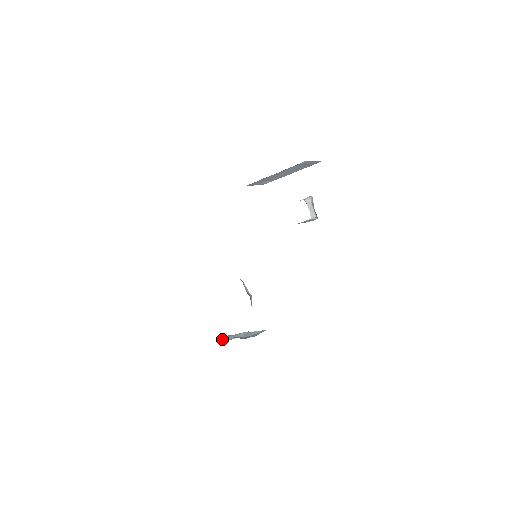
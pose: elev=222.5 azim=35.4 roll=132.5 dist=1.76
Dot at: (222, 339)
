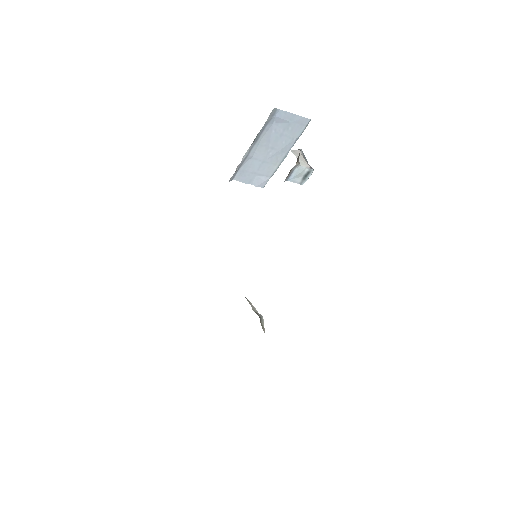
Dot at: occluded
